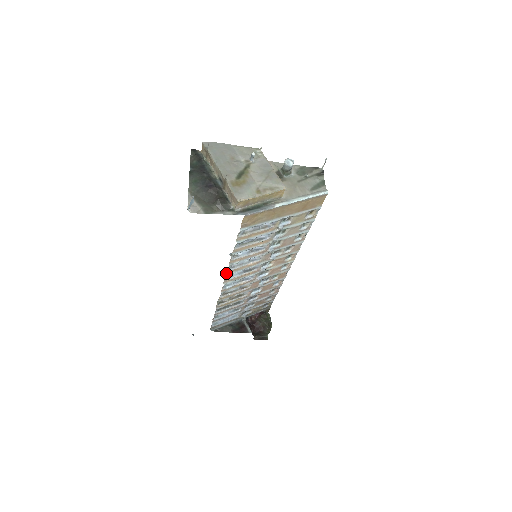
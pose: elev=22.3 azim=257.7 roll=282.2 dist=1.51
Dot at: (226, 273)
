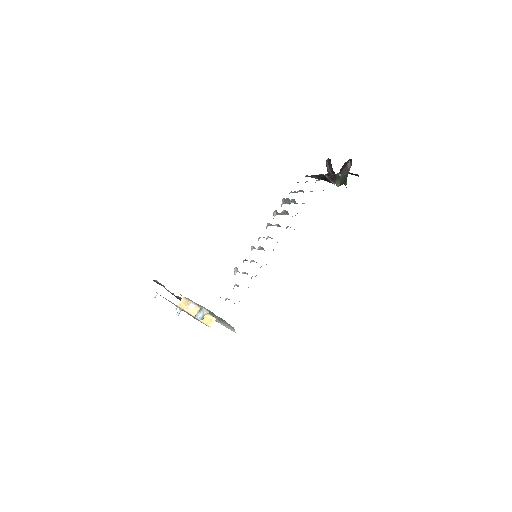
Dot at: occluded
